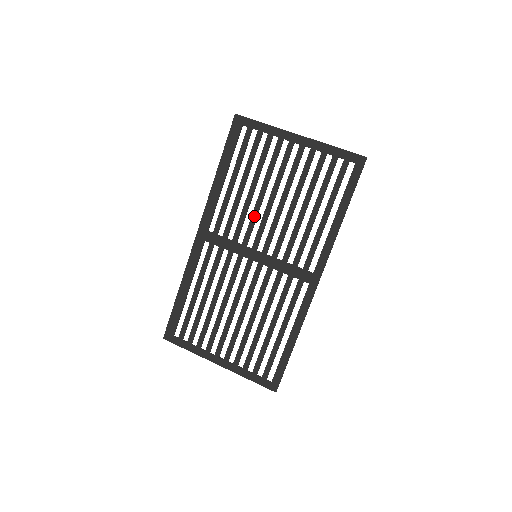
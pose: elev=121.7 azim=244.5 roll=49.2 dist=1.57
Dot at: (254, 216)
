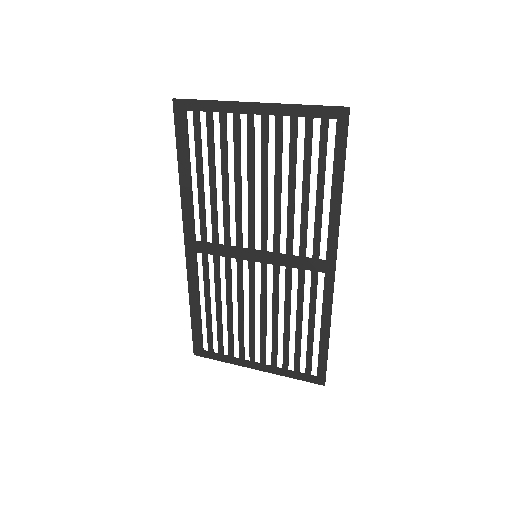
Dot at: (238, 213)
